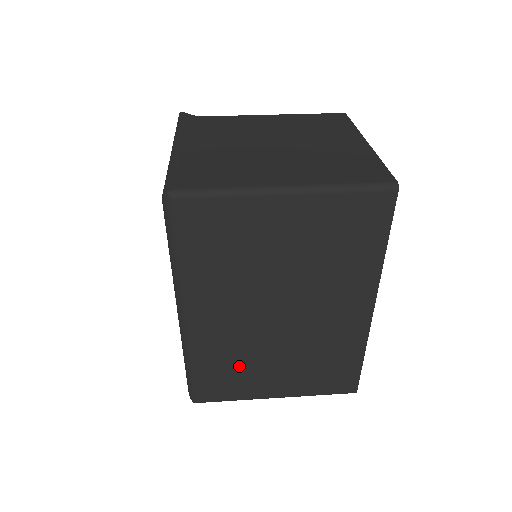
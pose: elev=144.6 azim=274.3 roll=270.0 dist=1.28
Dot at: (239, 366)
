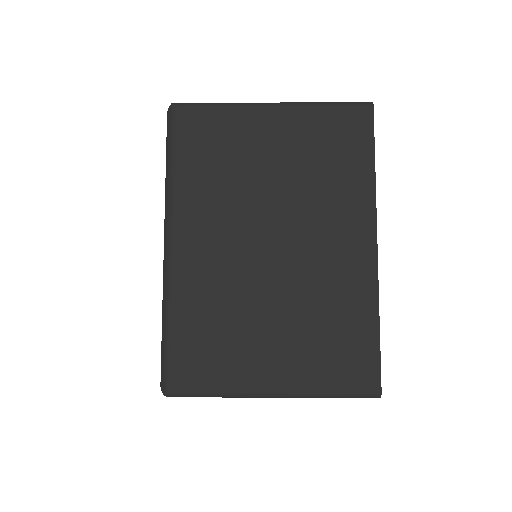
Dot at: (225, 326)
